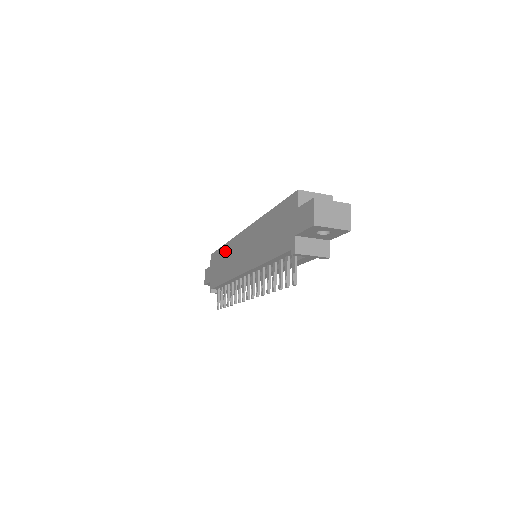
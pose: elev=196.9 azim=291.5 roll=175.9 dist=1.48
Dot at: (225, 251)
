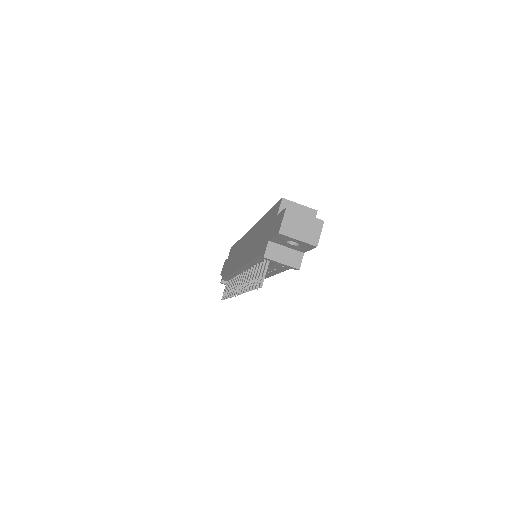
Dot at: (237, 246)
